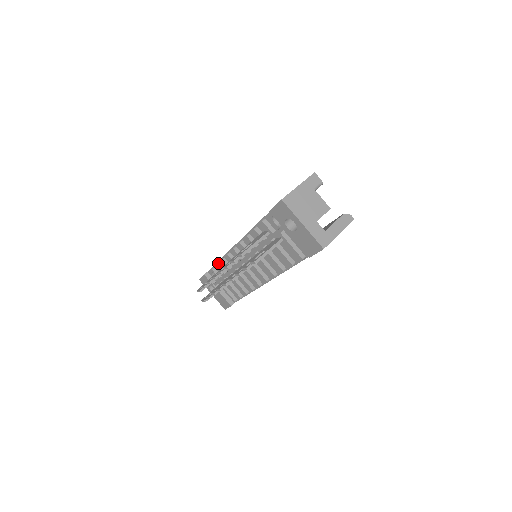
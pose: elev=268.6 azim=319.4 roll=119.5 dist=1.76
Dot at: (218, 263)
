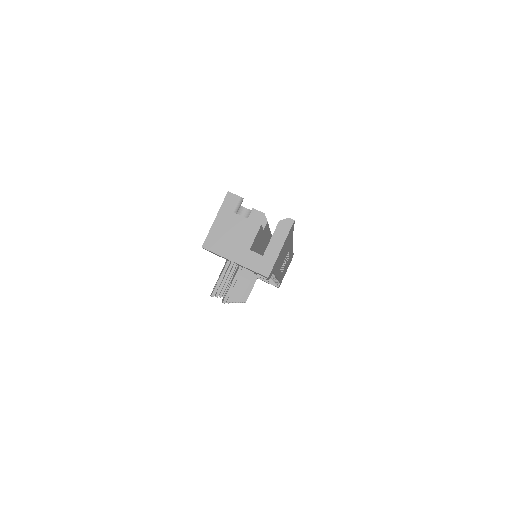
Dot at: occluded
